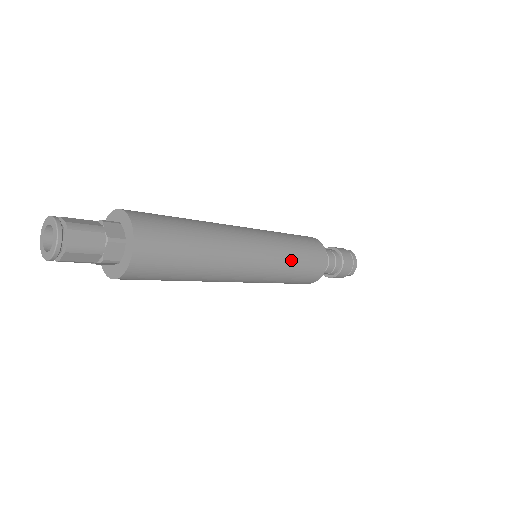
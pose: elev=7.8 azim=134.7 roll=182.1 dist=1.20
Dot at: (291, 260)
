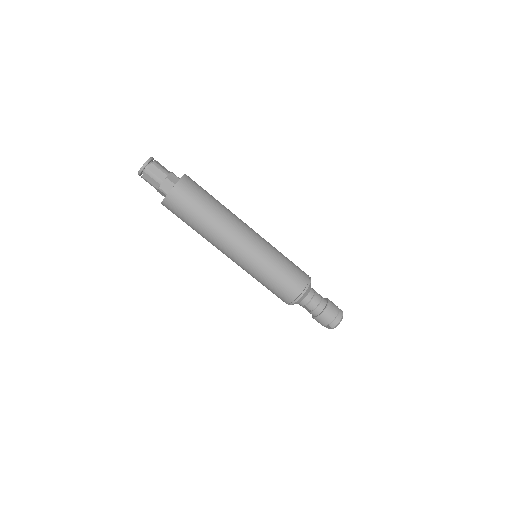
Dot at: (272, 267)
